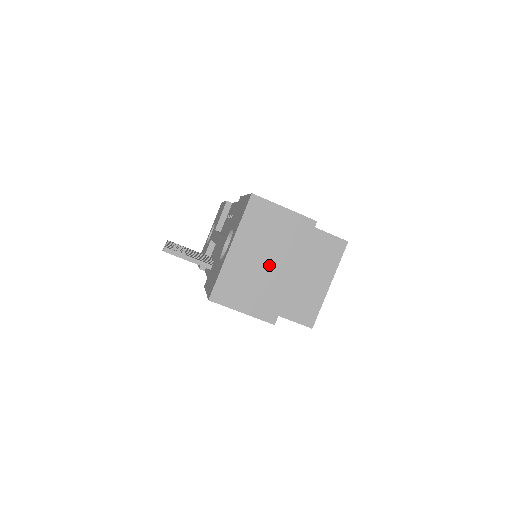
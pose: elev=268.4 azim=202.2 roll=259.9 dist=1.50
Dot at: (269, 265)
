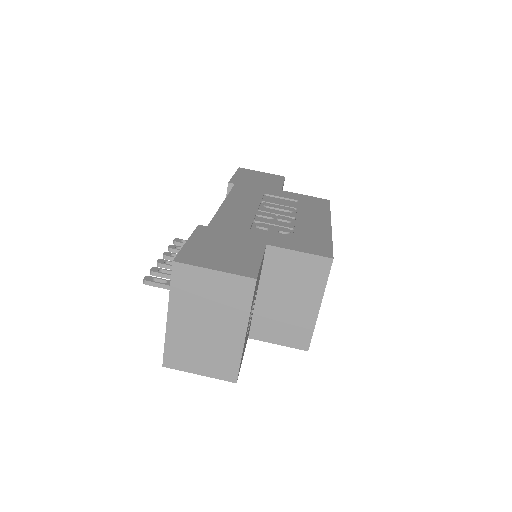
Dot at: (214, 329)
